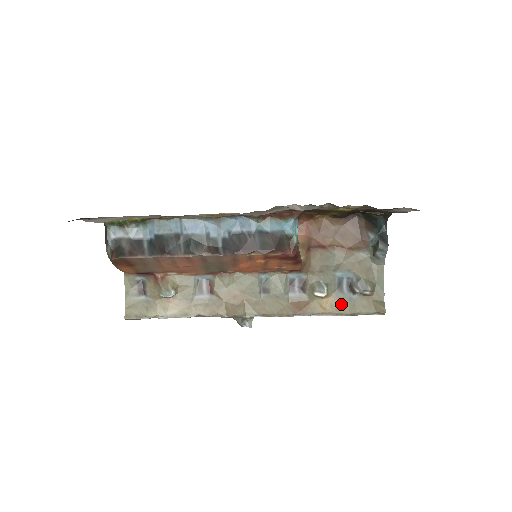
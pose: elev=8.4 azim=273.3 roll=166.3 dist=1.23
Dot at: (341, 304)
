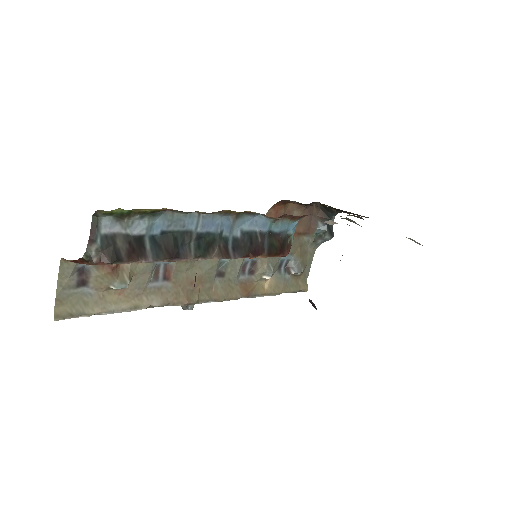
Dot at: (278, 284)
